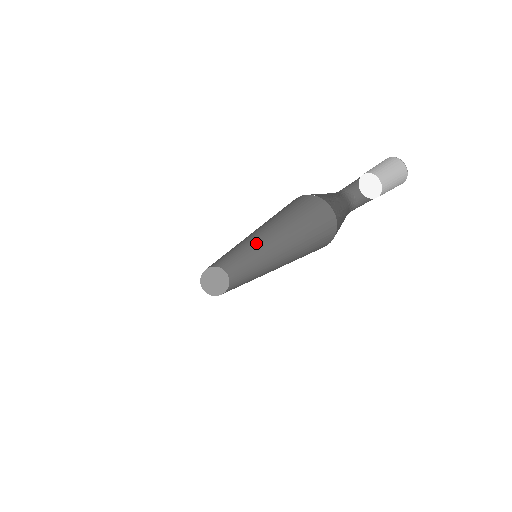
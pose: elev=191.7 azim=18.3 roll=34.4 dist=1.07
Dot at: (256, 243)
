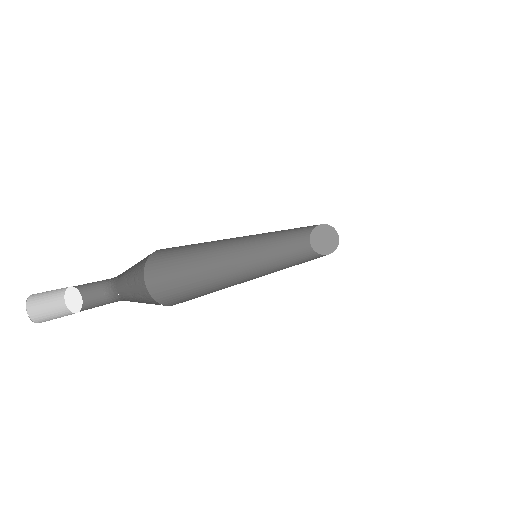
Dot at: occluded
